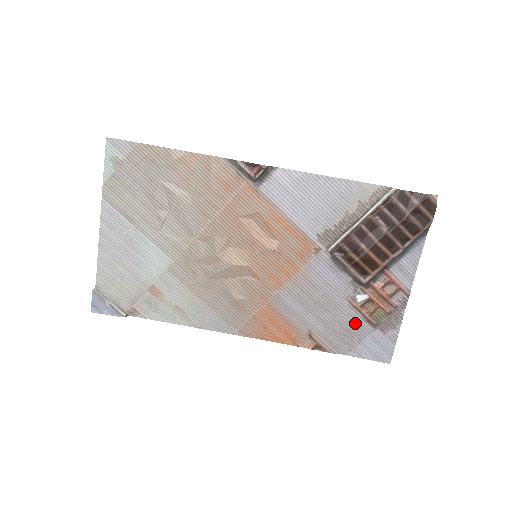
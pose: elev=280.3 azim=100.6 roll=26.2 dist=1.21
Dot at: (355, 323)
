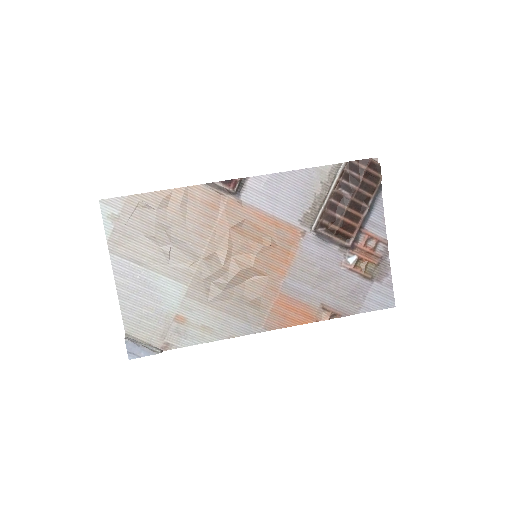
Dot at: (355, 283)
